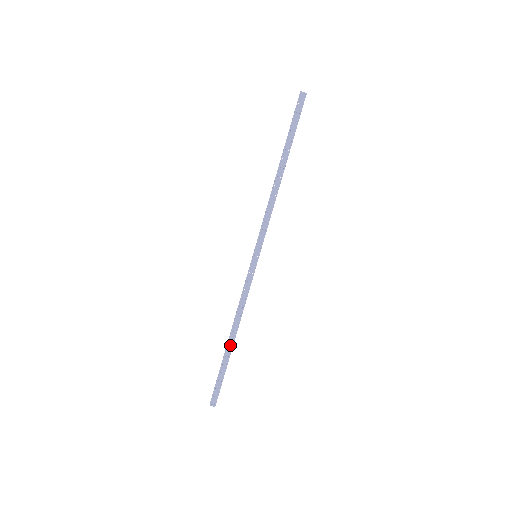
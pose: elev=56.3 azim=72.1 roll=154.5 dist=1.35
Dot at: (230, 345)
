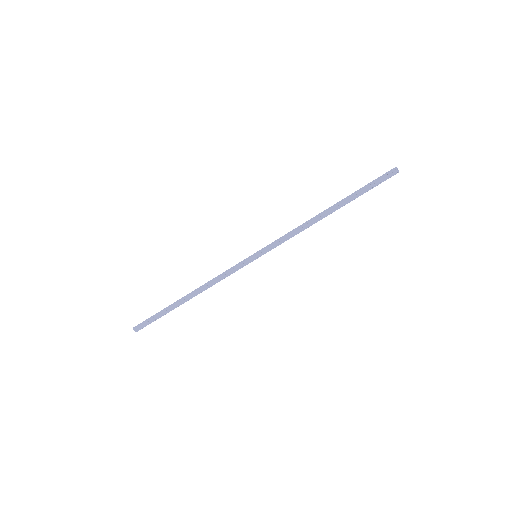
Dot at: (183, 301)
